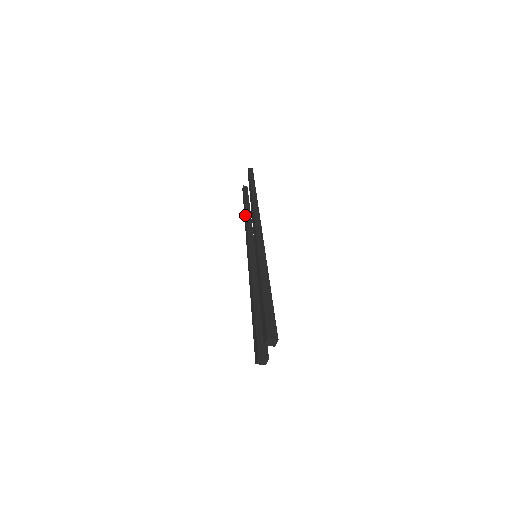
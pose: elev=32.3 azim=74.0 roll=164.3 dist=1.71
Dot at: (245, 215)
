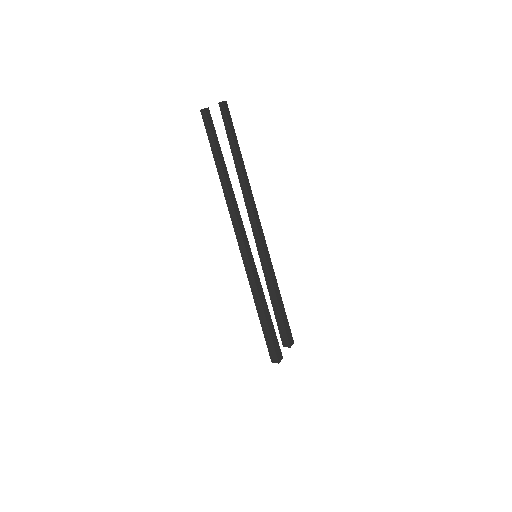
Dot at: (237, 171)
